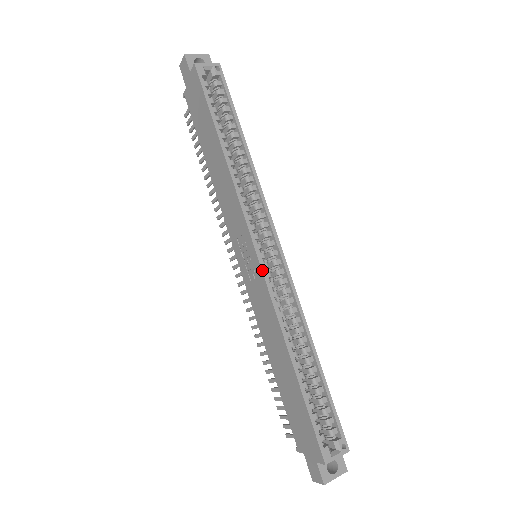
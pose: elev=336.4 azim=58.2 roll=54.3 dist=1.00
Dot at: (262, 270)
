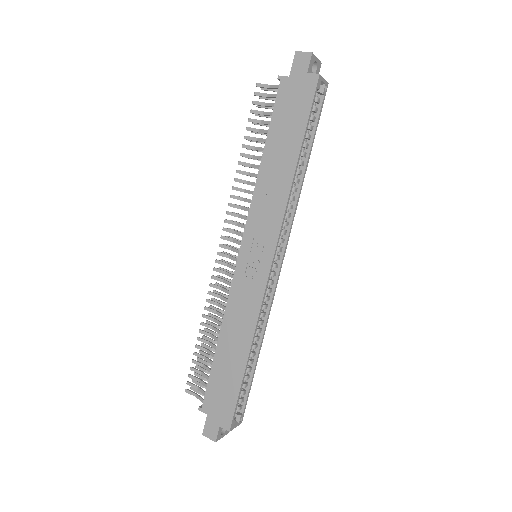
Dot at: (268, 280)
